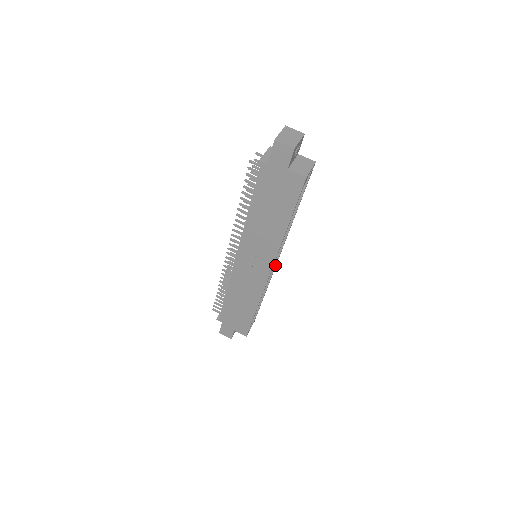
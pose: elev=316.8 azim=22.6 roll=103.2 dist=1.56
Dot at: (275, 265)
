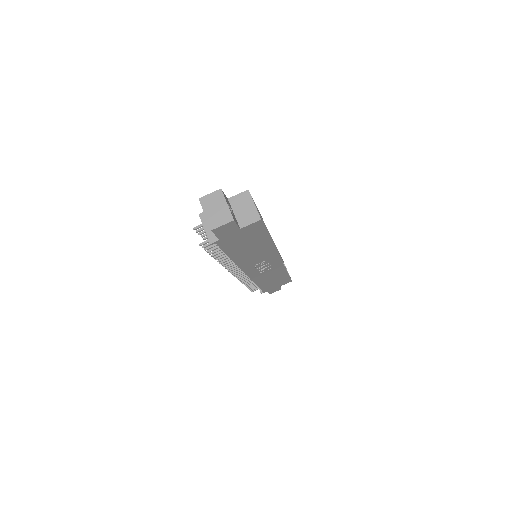
Dot at: (273, 242)
